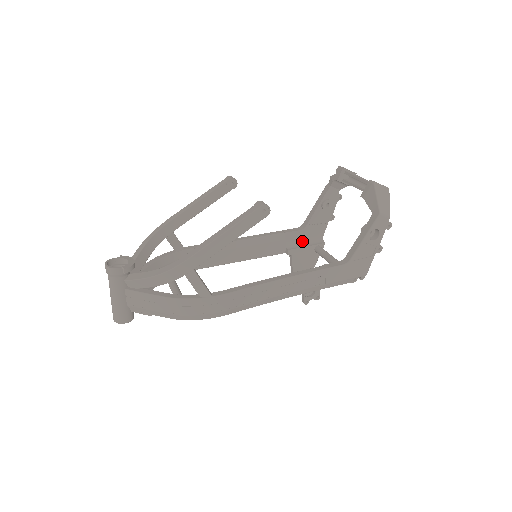
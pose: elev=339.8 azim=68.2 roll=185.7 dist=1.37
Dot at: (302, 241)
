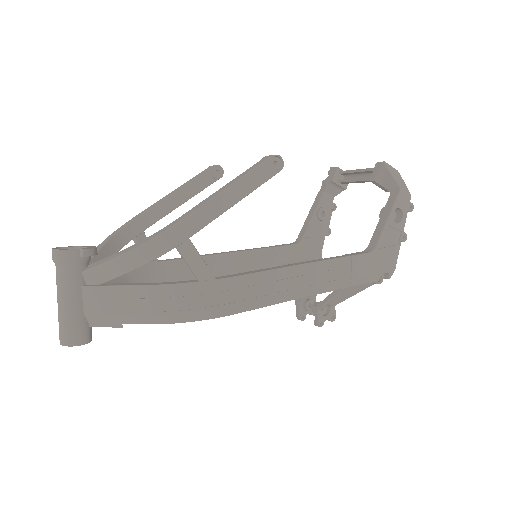
Dot at: (299, 258)
